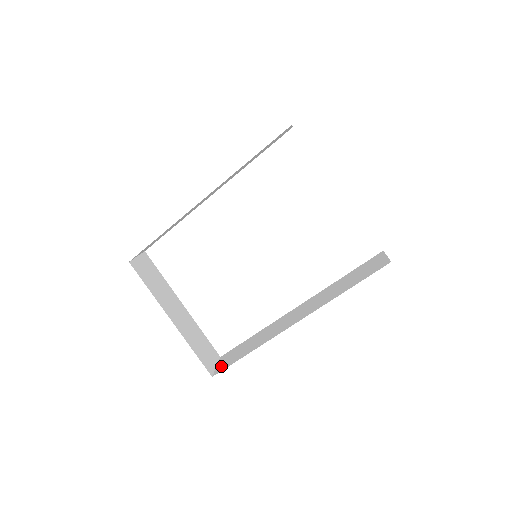
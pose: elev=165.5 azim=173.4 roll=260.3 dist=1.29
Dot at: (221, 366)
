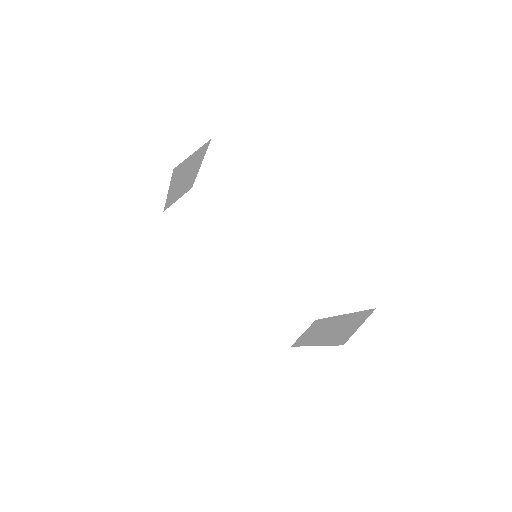
Dot at: (177, 211)
